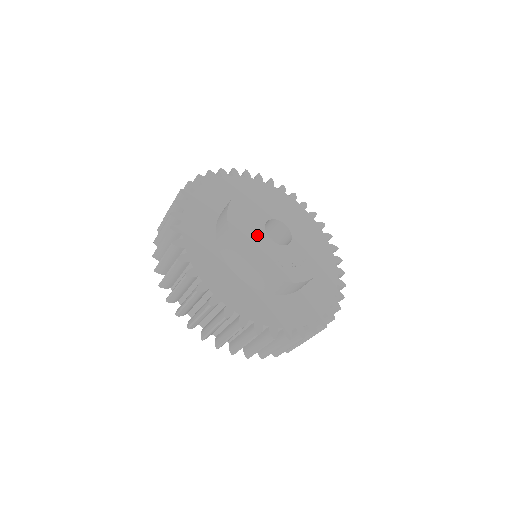
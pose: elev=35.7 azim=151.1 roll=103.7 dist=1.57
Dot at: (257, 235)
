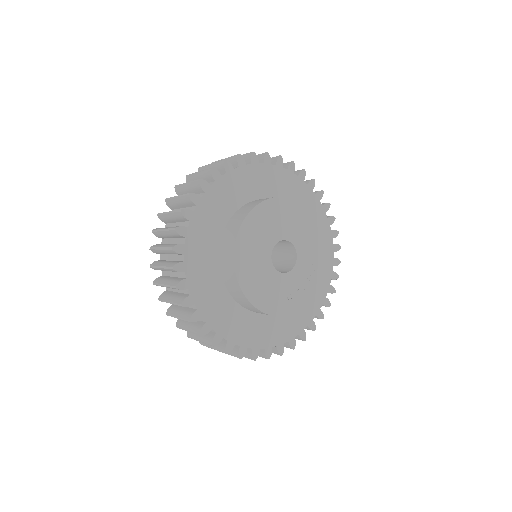
Dot at: (273, 283)
